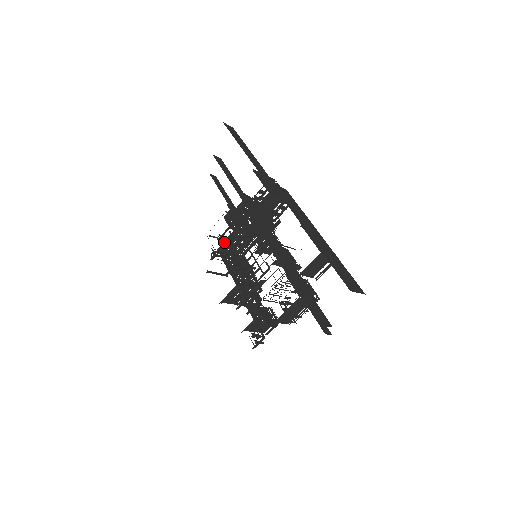
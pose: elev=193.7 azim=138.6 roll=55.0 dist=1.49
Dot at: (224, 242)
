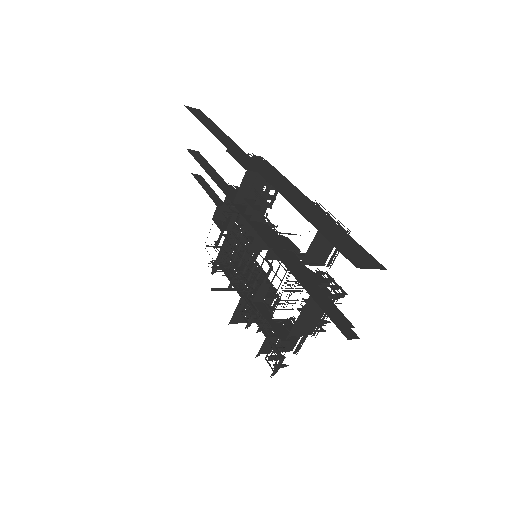
Dot at: (221, 249)
